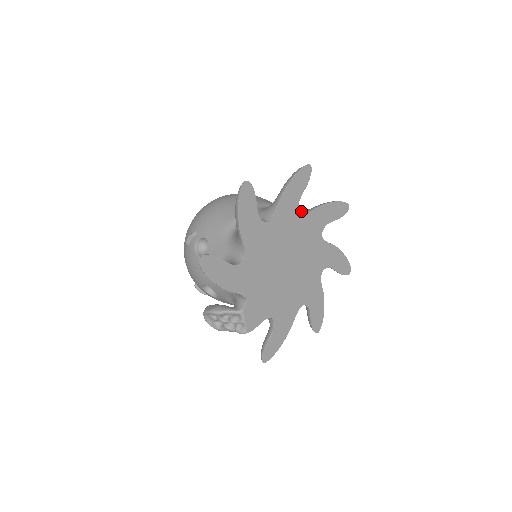
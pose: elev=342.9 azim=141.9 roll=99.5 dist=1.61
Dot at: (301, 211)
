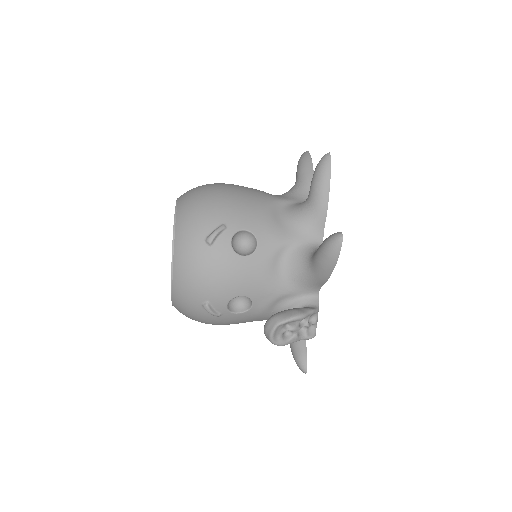
Dot at: occluded
